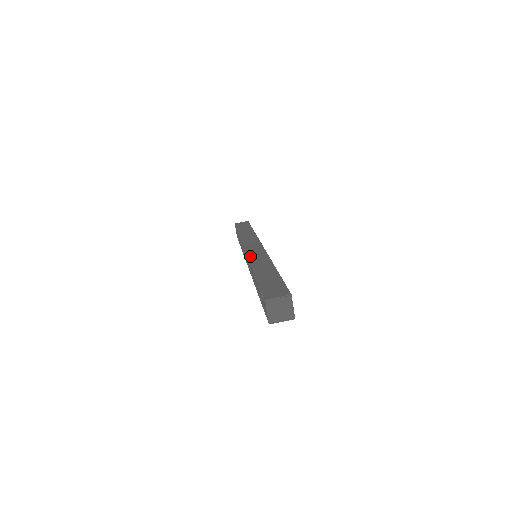
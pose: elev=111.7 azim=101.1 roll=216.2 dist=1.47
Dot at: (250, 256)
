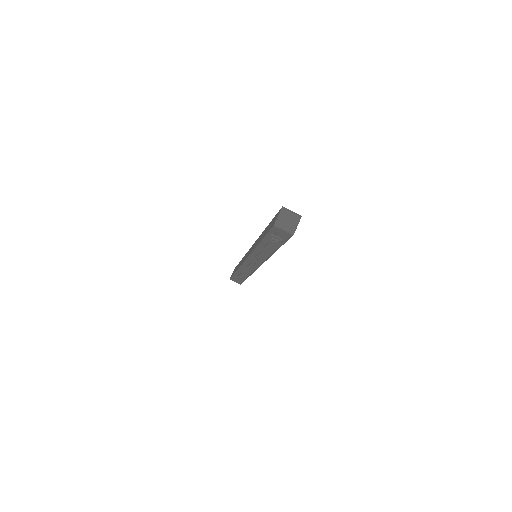
Dot at: (250, 253)
